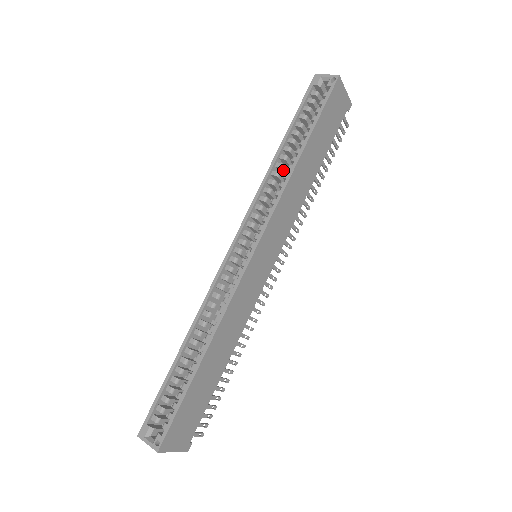
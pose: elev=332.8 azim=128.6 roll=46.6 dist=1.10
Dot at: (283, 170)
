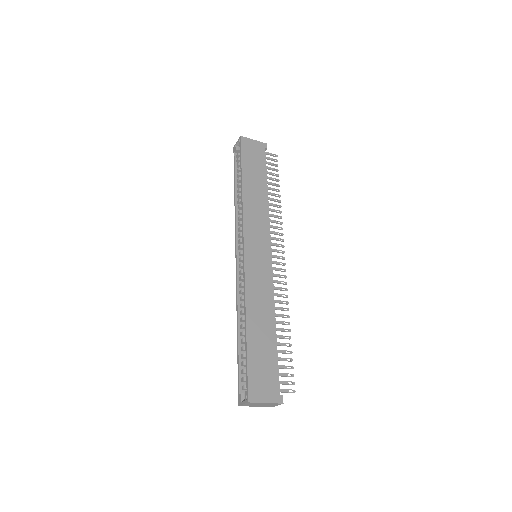
Dot at: occluded
